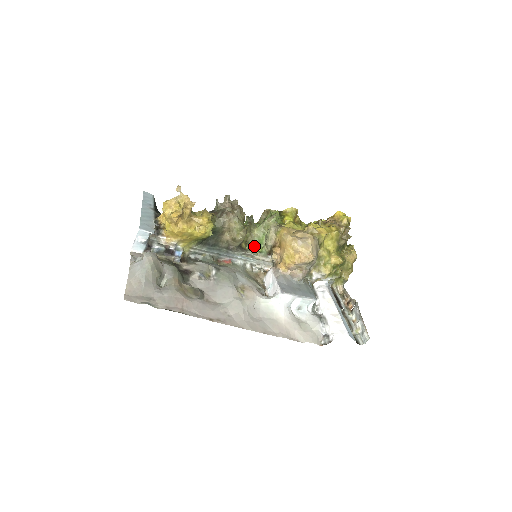
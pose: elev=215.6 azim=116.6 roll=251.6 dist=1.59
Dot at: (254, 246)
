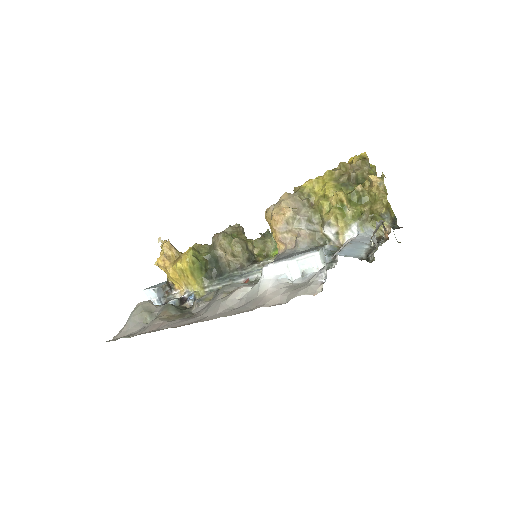
Dot at: (273, 254)
